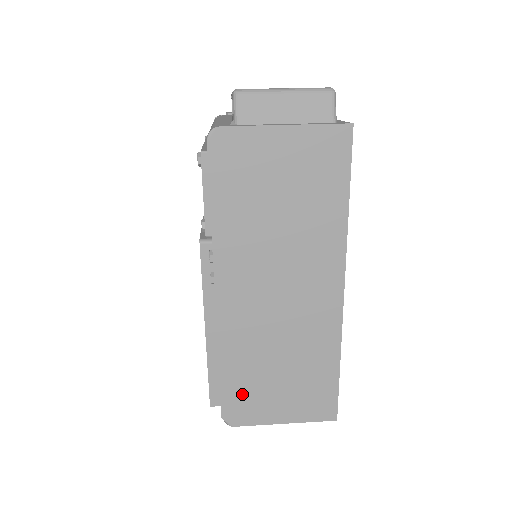
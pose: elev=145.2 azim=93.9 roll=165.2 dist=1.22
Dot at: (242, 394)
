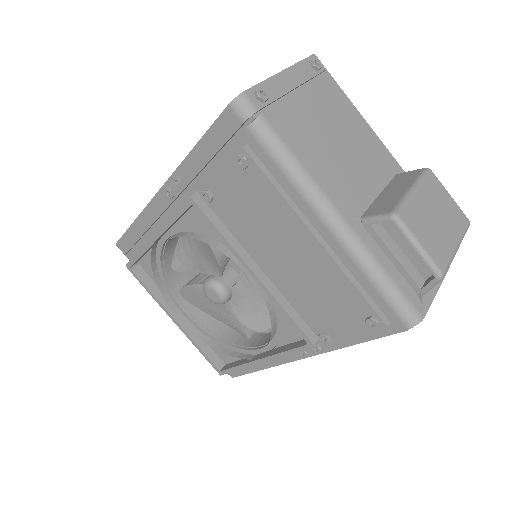
Dot at: occluded
